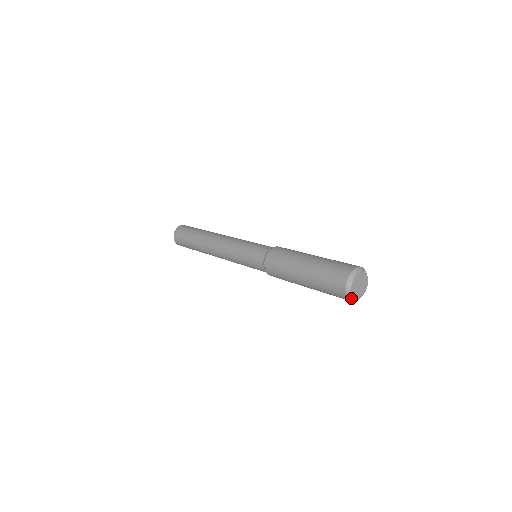
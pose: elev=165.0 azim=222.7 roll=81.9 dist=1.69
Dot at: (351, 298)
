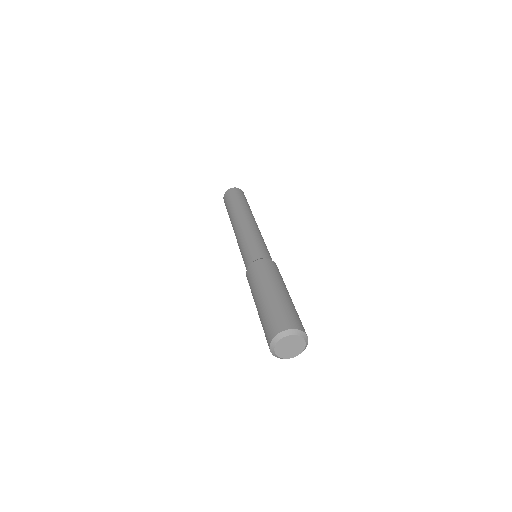
Dot at: (274, 354)
